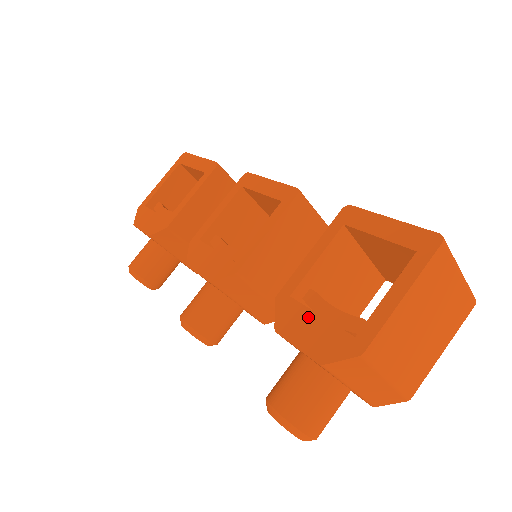
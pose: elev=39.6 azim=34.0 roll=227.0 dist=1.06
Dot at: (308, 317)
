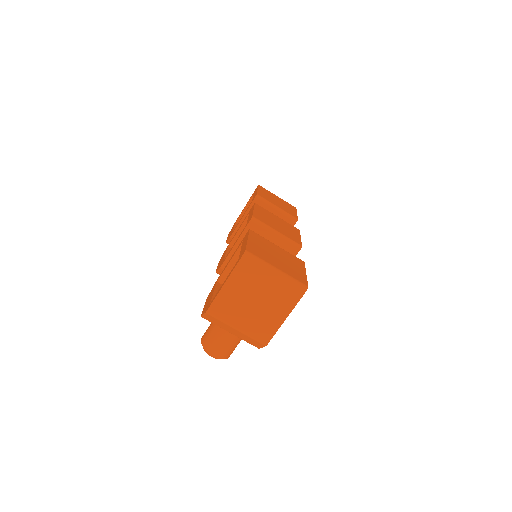
Dot at: (212, 293)
